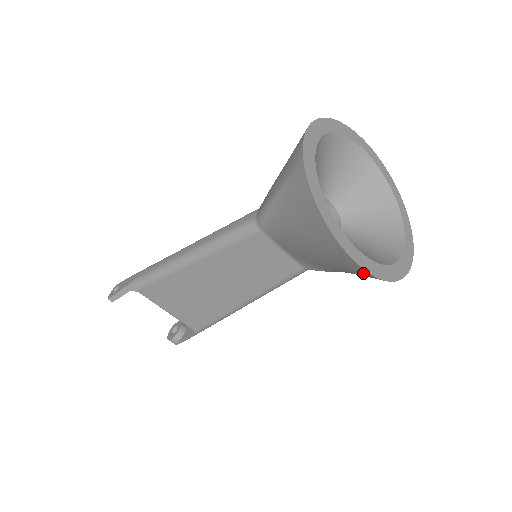
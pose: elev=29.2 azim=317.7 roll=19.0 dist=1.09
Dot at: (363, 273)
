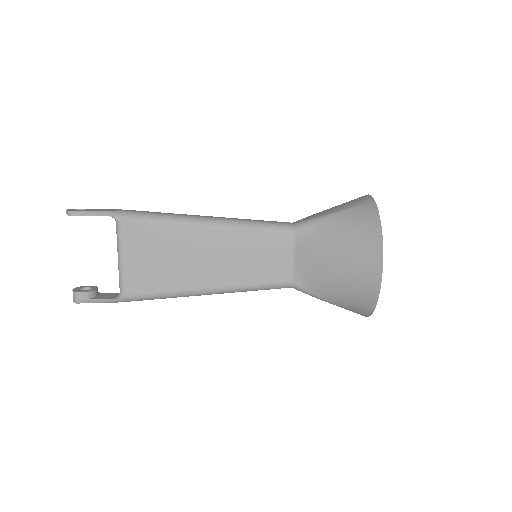
Dot at: (371, 286)
